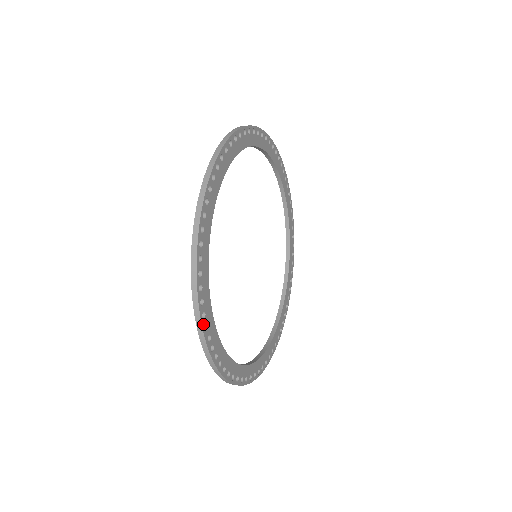
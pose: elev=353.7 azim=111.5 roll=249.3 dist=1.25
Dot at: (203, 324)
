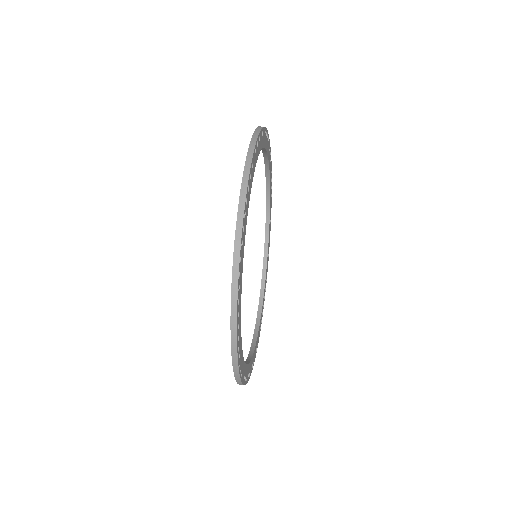
Dot at: (239, 364)
